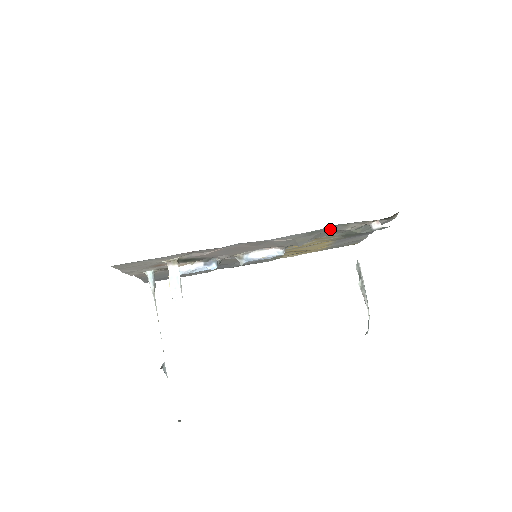
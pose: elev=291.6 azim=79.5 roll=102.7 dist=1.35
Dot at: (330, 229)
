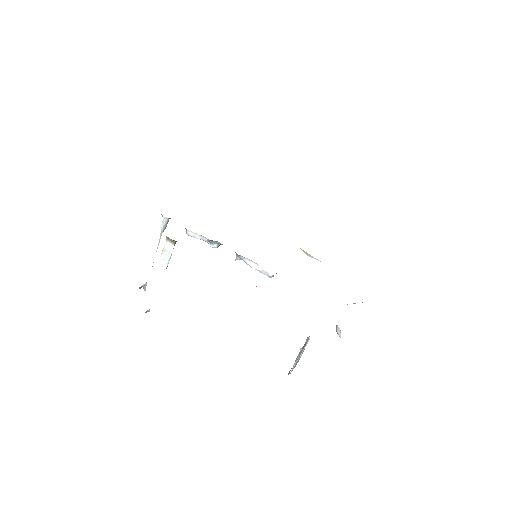
Dot at: occluded
